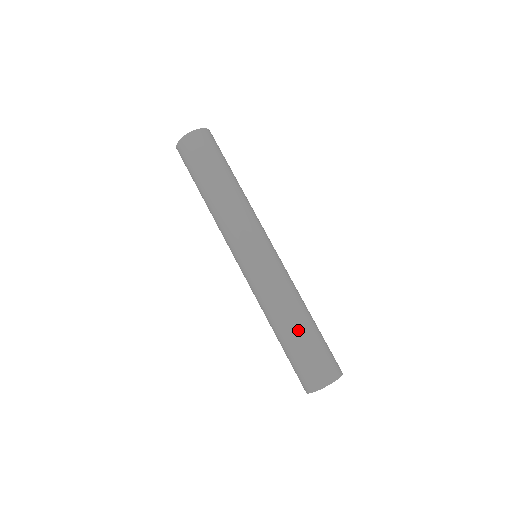
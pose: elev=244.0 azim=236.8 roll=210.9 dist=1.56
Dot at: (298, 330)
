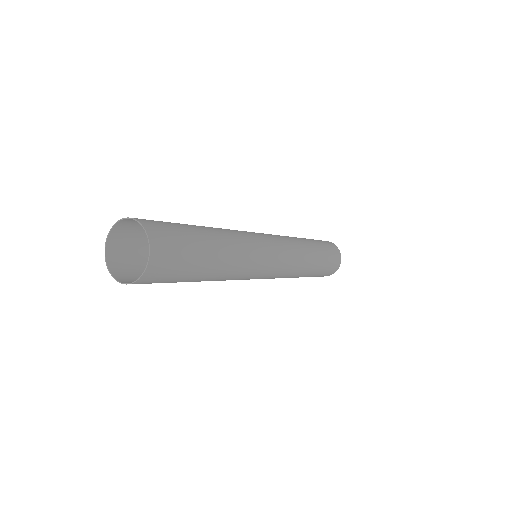
Dot at: (310, 275)
